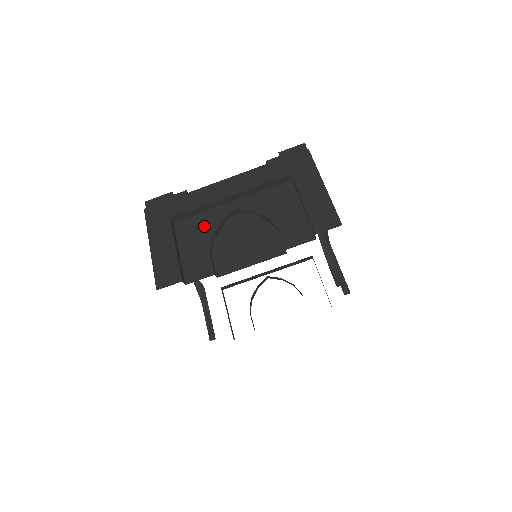
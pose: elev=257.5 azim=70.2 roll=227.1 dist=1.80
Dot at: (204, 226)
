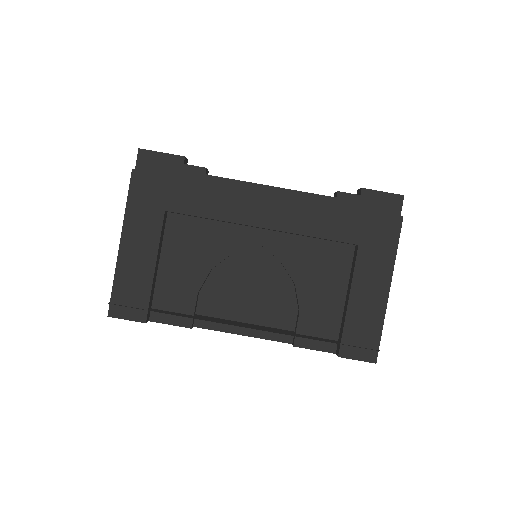
Dot at: (207, 246)
